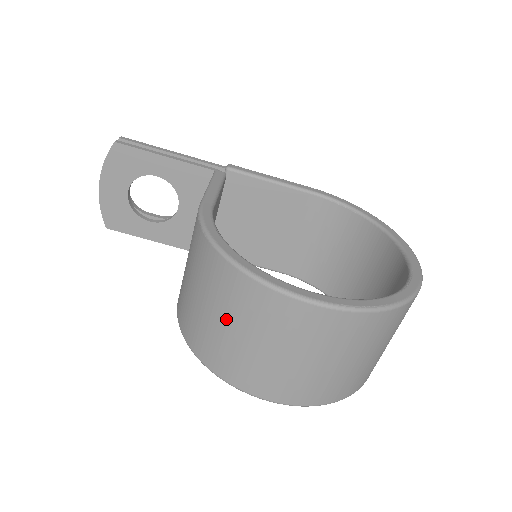
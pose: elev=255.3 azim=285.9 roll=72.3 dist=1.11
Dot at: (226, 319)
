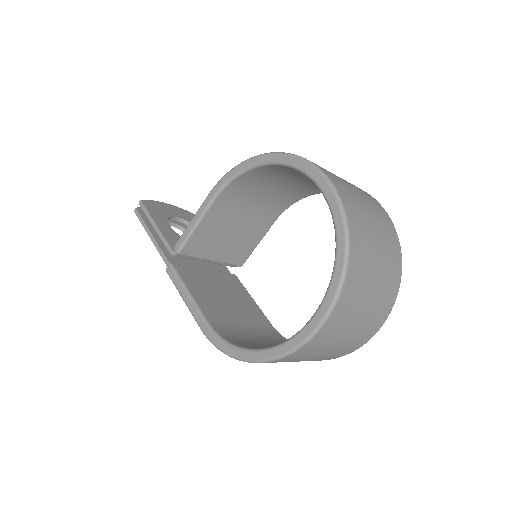
Dot at: occluded
